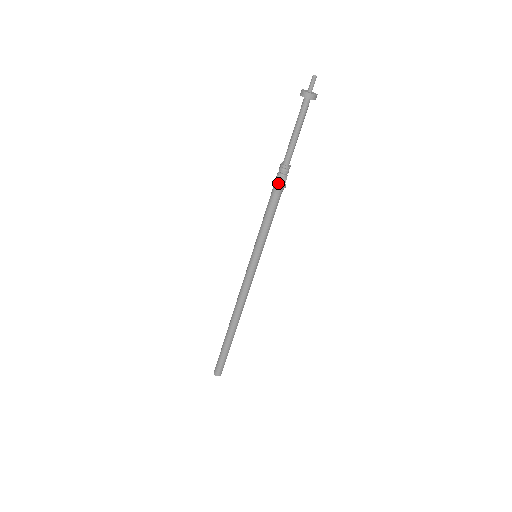
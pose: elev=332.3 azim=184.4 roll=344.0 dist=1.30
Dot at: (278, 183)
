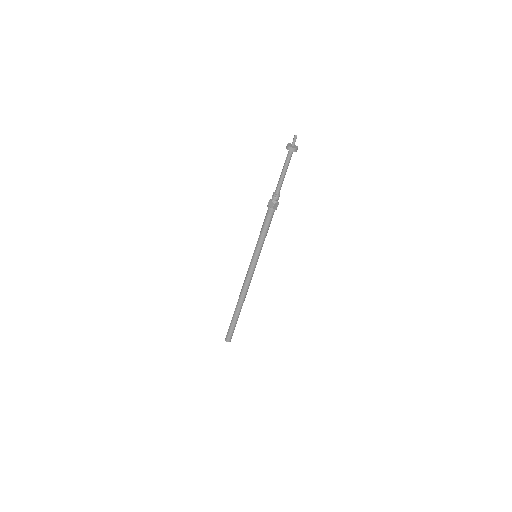
Dot at: (274, 207)
